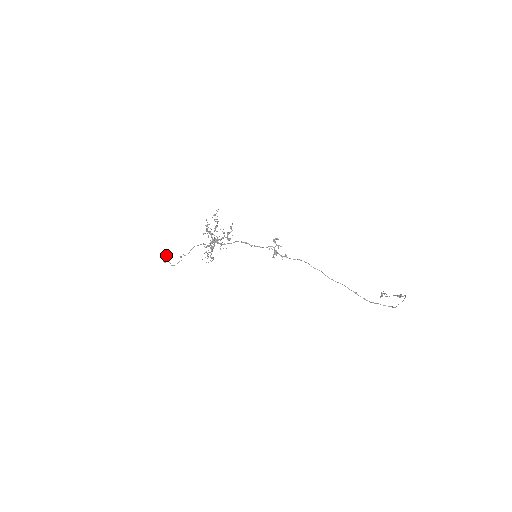
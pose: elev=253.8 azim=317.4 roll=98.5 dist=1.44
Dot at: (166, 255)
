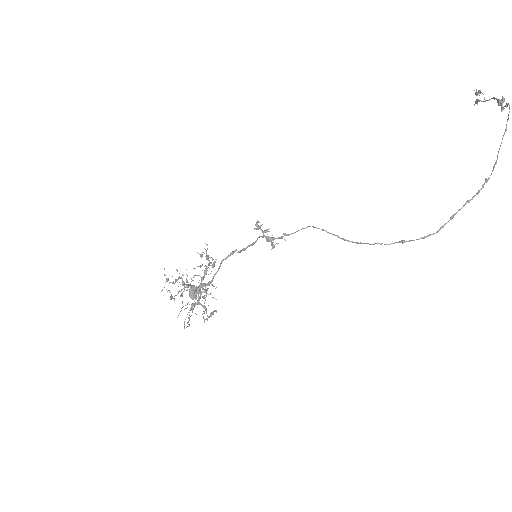
Dot at: (189, 291)
